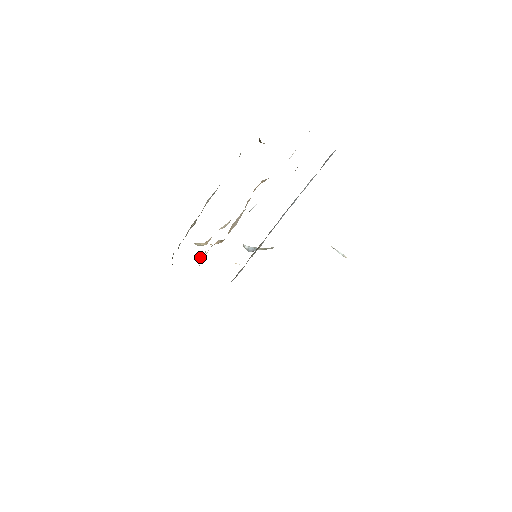
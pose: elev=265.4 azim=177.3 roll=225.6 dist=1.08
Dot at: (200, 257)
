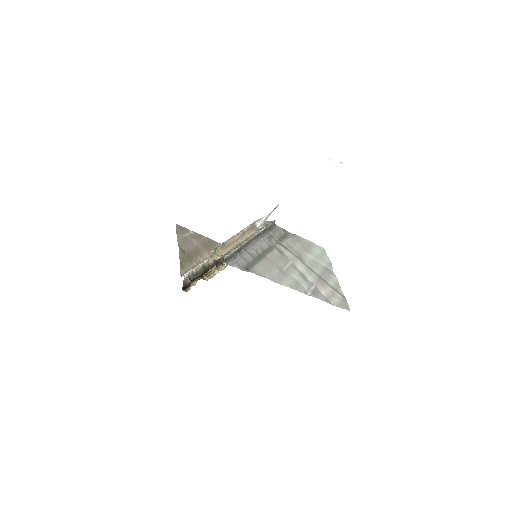
Dot at: occluded
